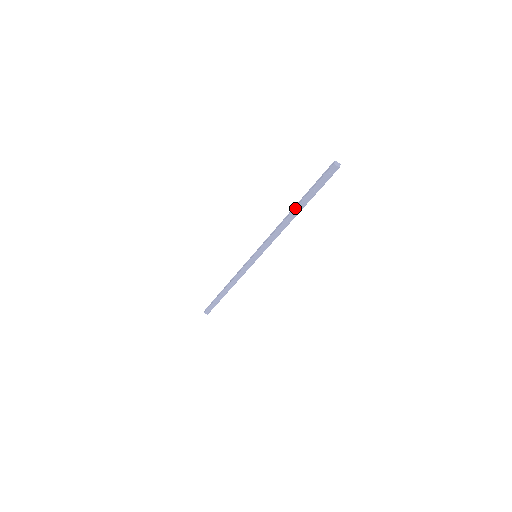
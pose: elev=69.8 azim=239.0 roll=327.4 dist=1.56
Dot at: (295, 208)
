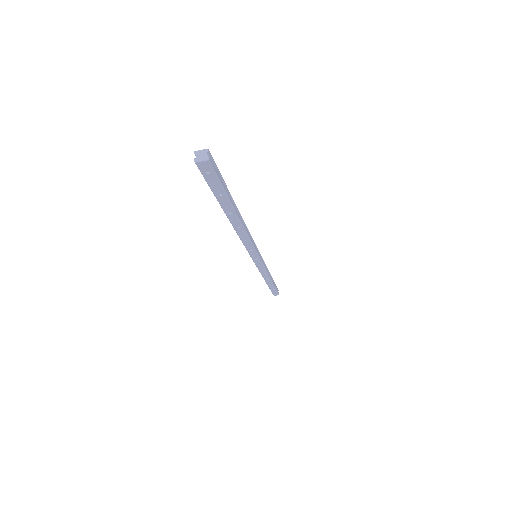
Dot at: (227, 217)
